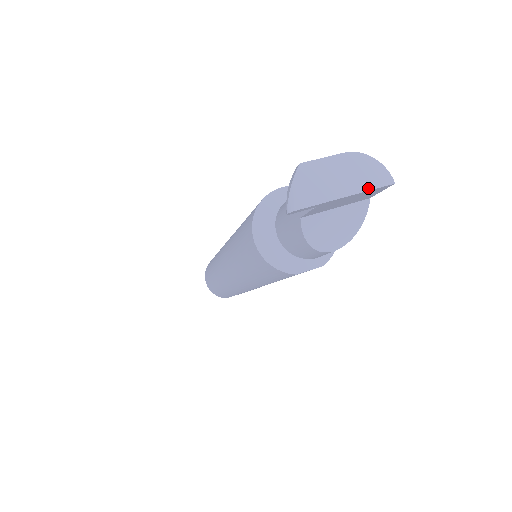
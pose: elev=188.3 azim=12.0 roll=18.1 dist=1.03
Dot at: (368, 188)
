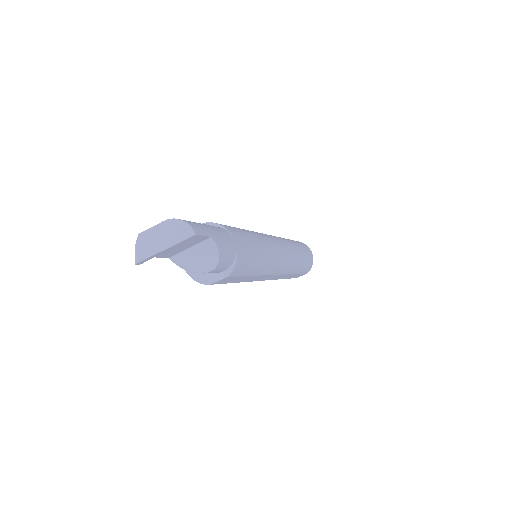
Dot at: (178, 241)
